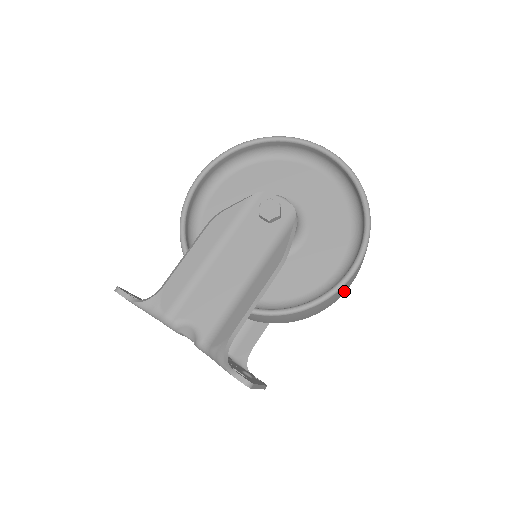
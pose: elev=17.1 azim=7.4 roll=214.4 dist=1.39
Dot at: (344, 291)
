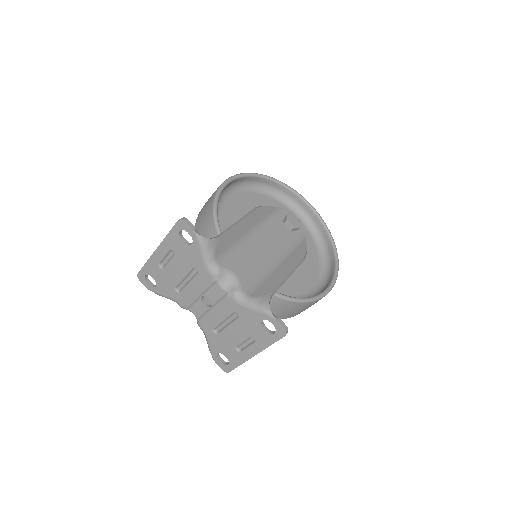
Dot at: occluded
